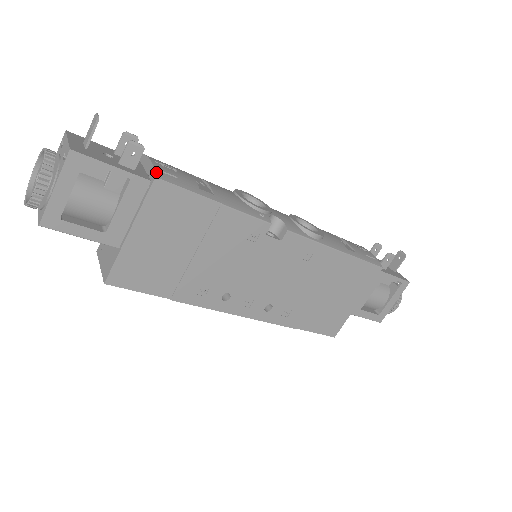
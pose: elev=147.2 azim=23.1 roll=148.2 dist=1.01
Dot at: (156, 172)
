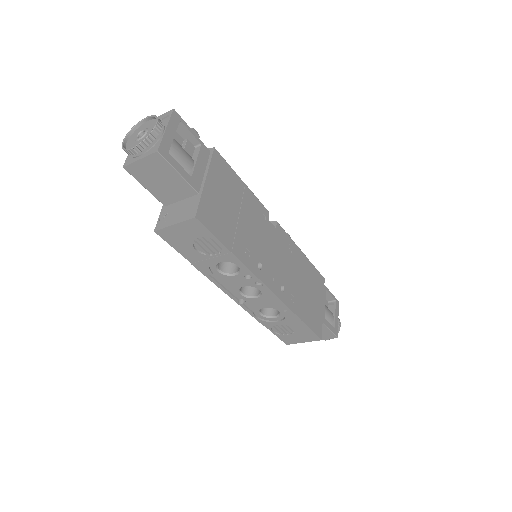
Dot at: (211, 149)
